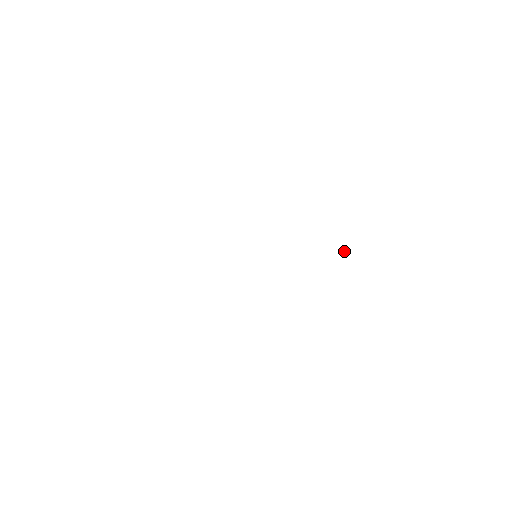
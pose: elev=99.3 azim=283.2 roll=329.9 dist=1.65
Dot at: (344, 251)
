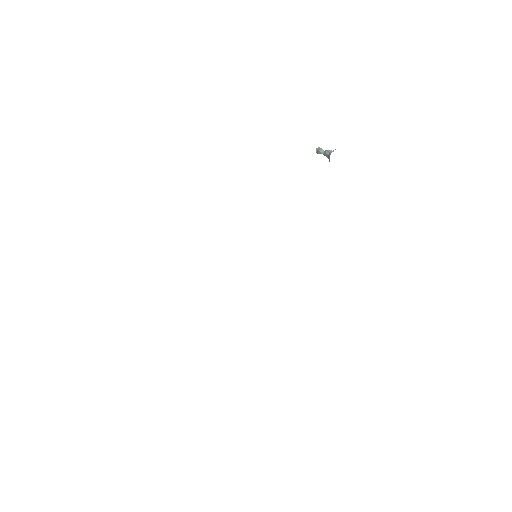
Dot at: (321, 150)
